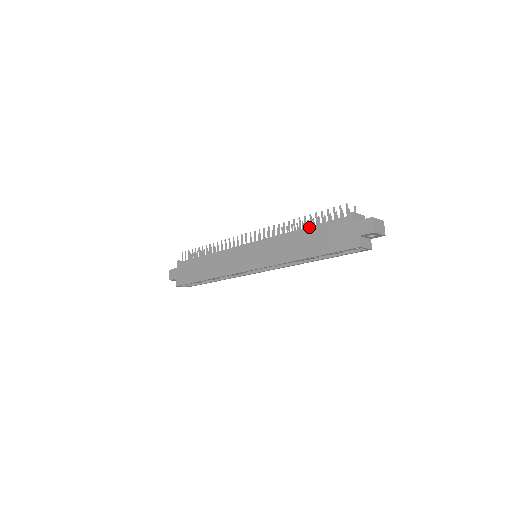
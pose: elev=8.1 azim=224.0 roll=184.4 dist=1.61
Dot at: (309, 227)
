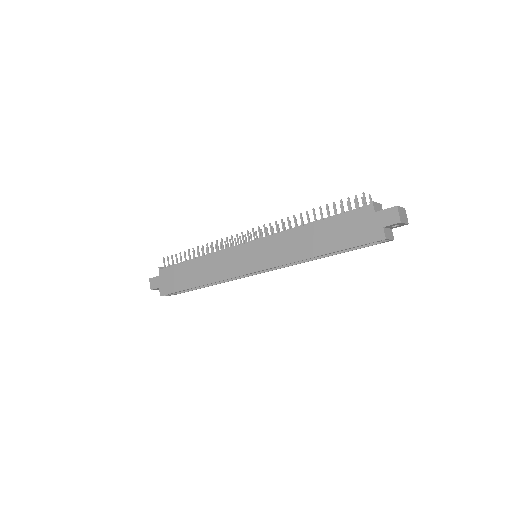
Dot at: (321, 221)
